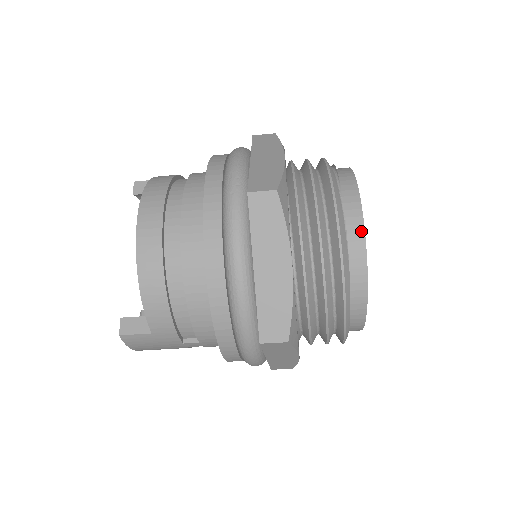
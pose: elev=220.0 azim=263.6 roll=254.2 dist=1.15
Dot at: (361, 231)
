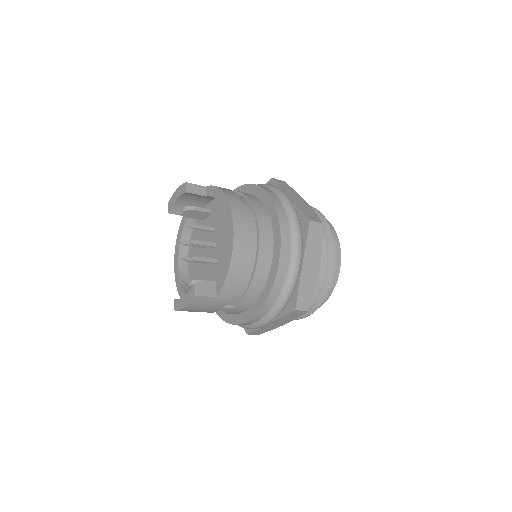
Dot at: (340, 255)
